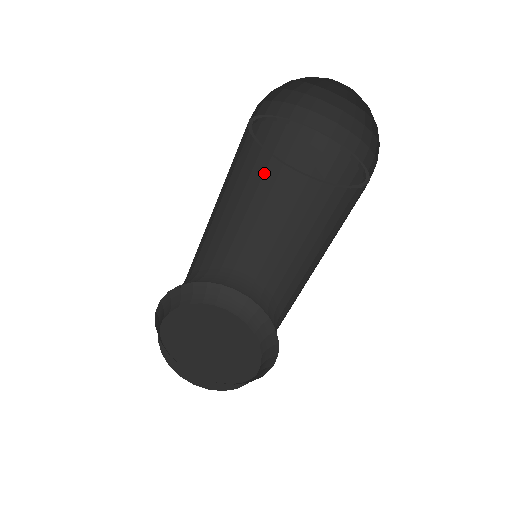
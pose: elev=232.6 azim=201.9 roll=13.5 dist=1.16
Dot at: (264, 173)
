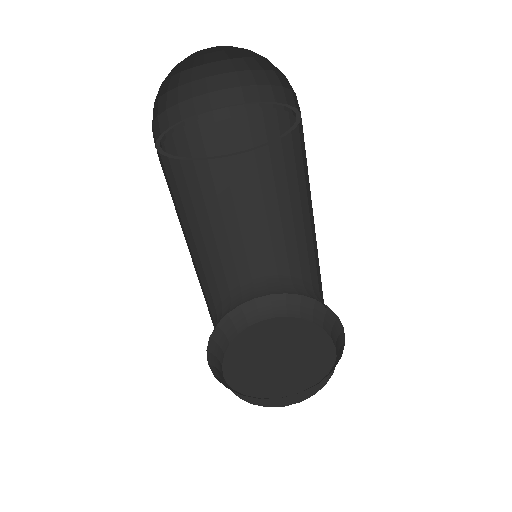
Dot at: (242, 169)
